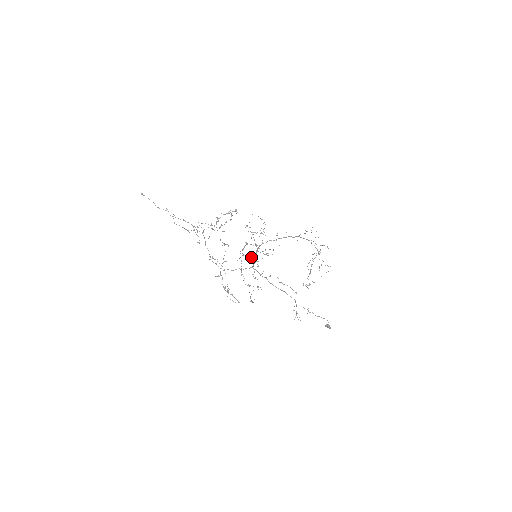
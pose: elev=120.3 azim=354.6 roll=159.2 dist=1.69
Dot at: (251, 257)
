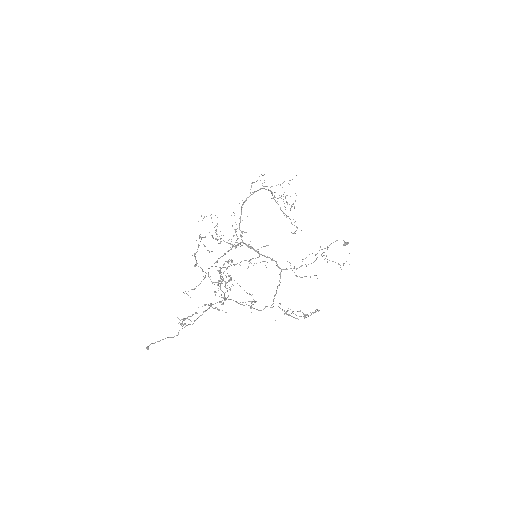
Dot at: occluded
